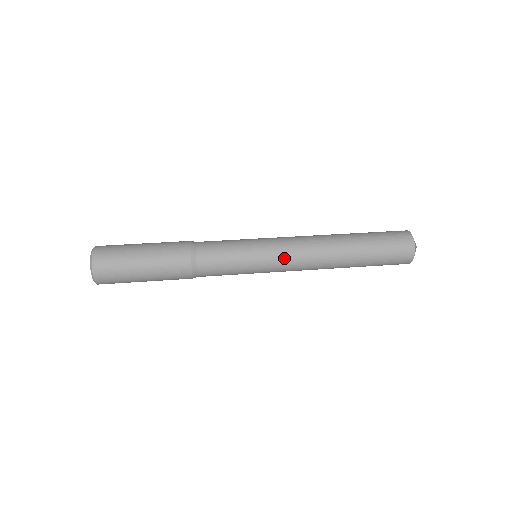
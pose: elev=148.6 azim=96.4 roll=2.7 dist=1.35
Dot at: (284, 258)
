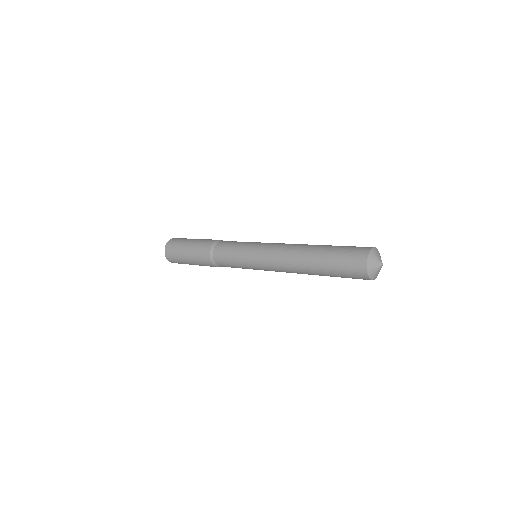
Dot at: (265, 265)
